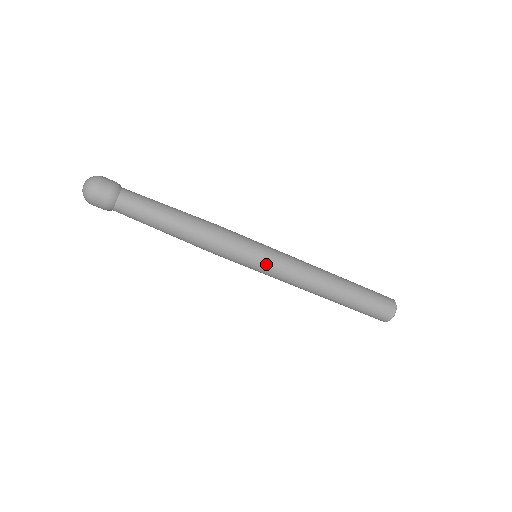
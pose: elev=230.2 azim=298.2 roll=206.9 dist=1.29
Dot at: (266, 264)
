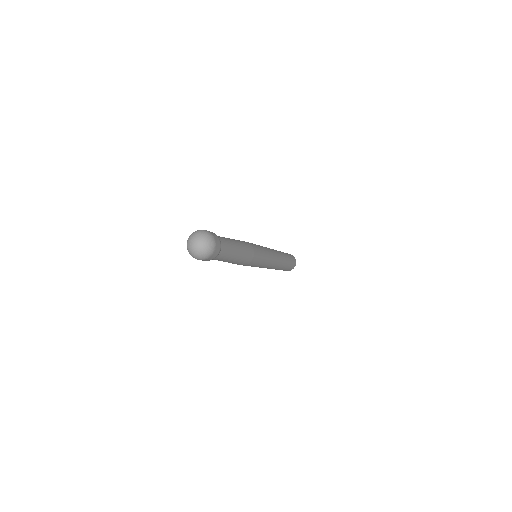
Dot at: occluded
